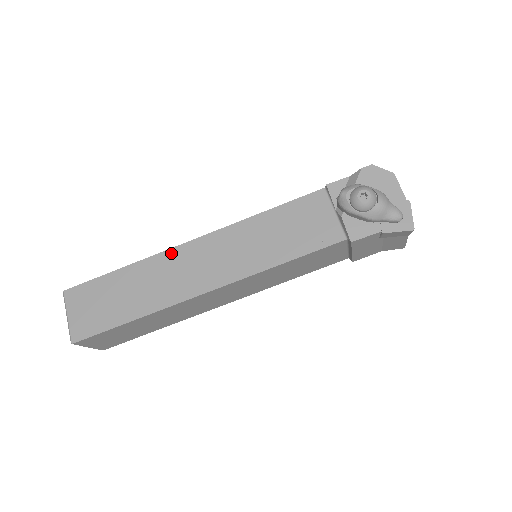
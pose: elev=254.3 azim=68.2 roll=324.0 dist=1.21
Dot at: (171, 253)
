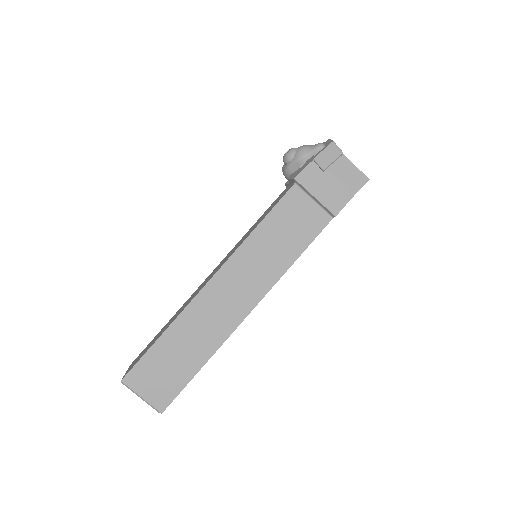
Dot at: occluded
